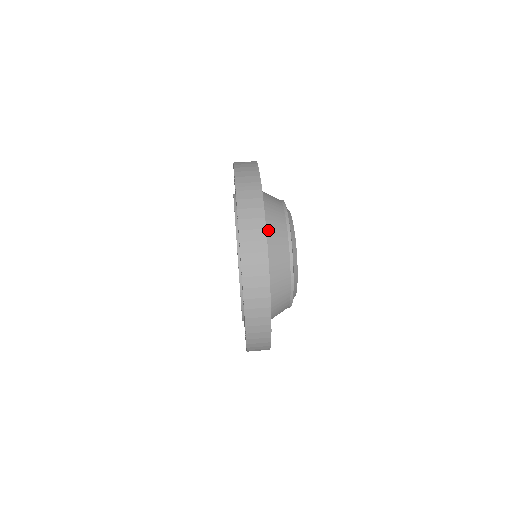
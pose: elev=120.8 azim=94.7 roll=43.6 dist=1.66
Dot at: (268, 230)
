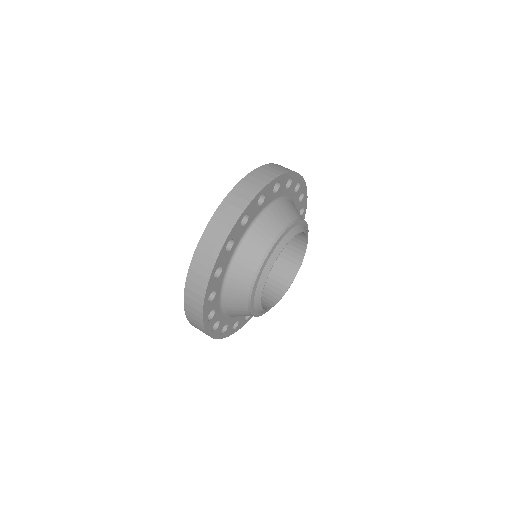
Dot at: (250, 234)
